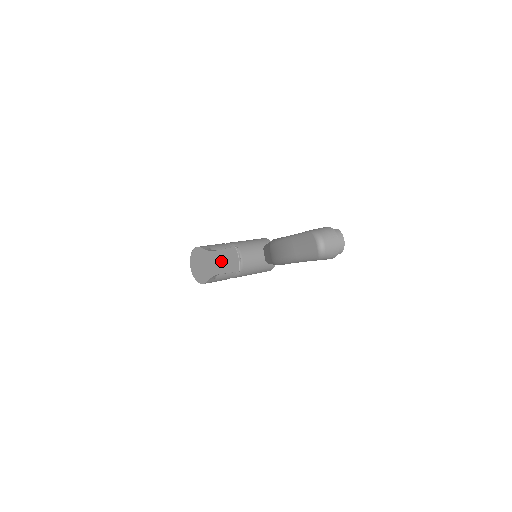
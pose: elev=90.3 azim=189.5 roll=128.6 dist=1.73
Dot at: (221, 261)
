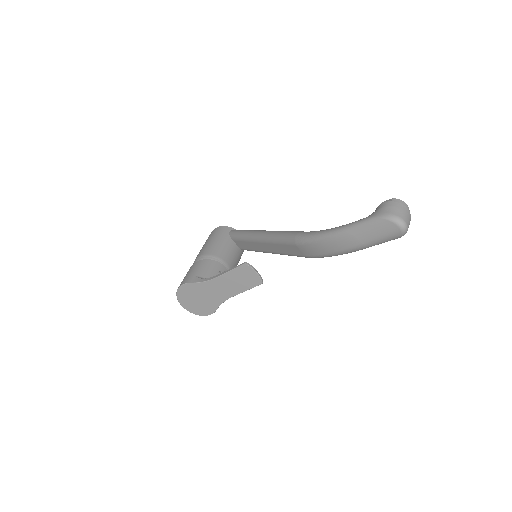
Dot at: (230, 284)
